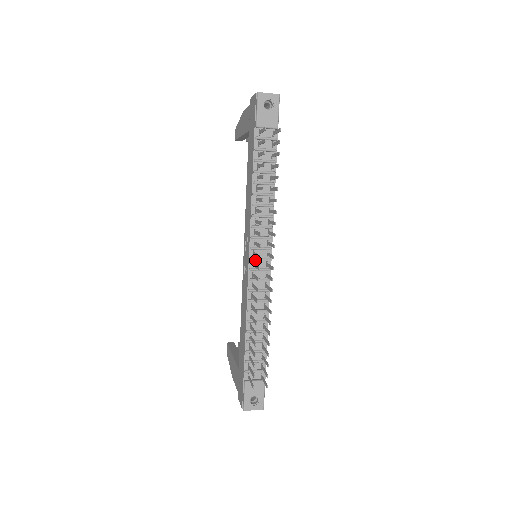
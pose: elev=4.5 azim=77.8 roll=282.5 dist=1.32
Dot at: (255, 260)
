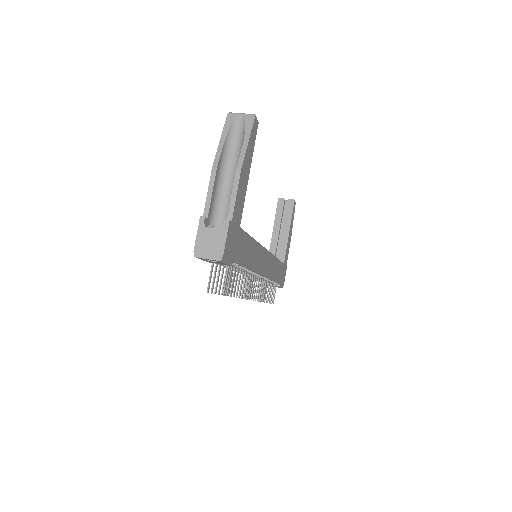
Dot at: occluded
